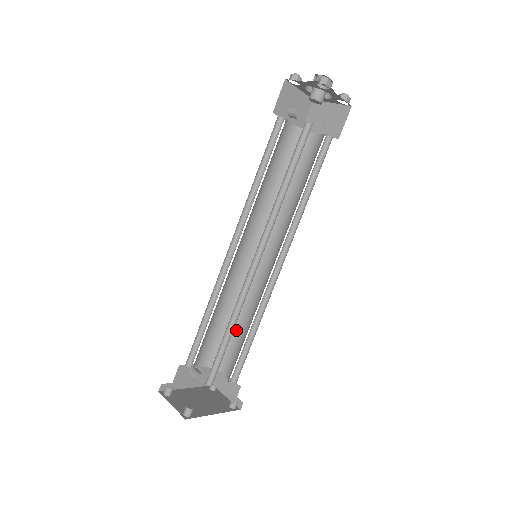
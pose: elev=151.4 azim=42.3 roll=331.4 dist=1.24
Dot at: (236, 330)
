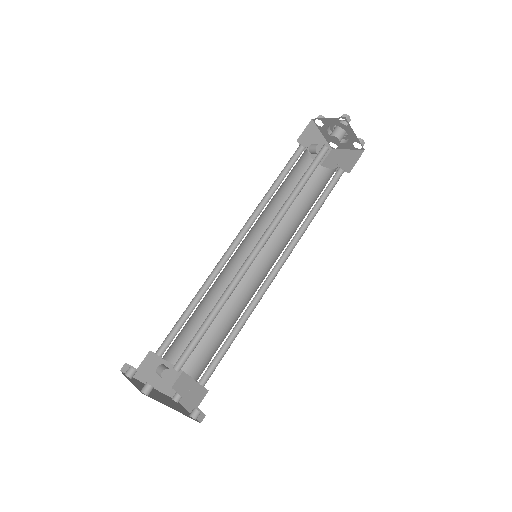
Dot at: (218, 332)
